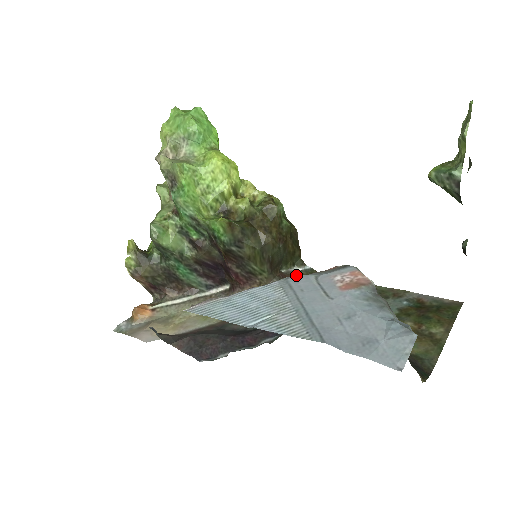
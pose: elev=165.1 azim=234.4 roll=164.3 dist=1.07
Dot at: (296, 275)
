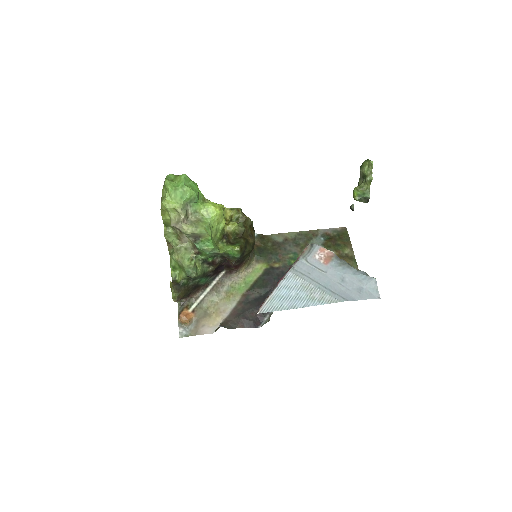
Dot at: occluded
